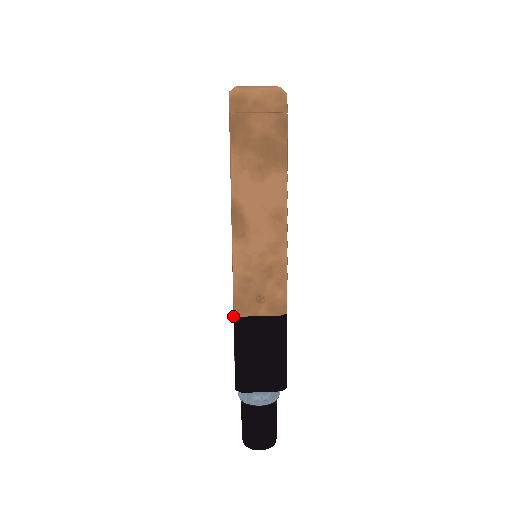
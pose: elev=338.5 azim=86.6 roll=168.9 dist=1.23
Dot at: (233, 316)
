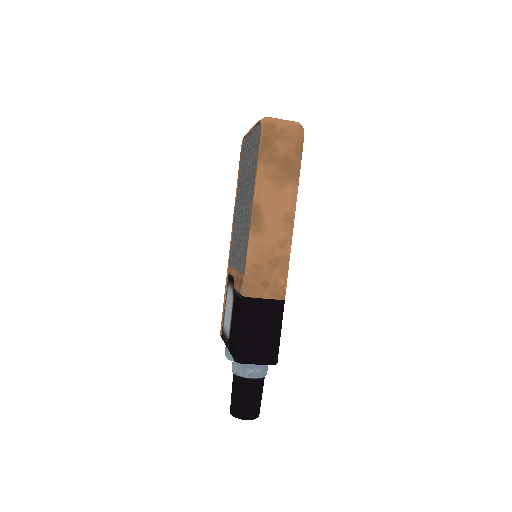
Dot at: (226, 308)
